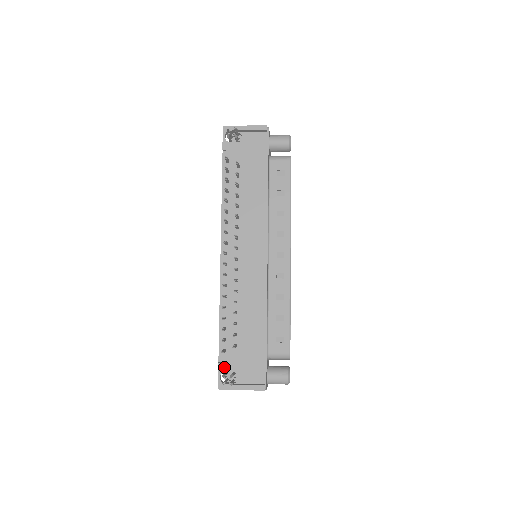
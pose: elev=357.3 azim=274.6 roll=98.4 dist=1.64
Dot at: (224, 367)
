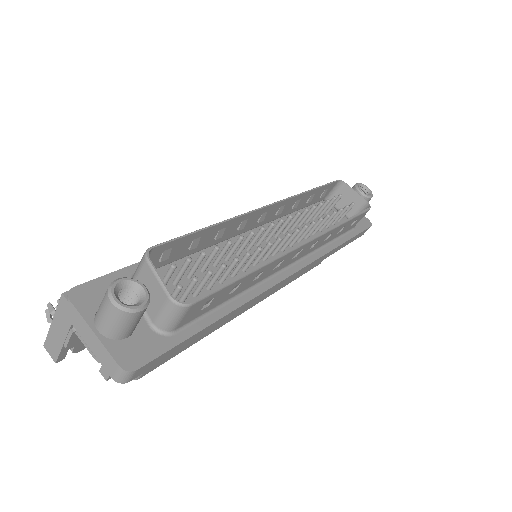
Dot at: occluded
